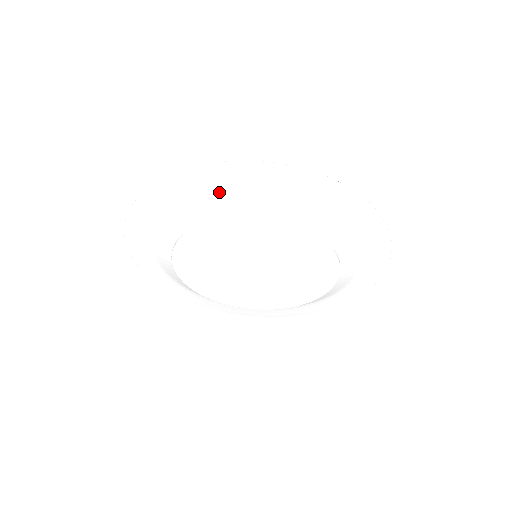
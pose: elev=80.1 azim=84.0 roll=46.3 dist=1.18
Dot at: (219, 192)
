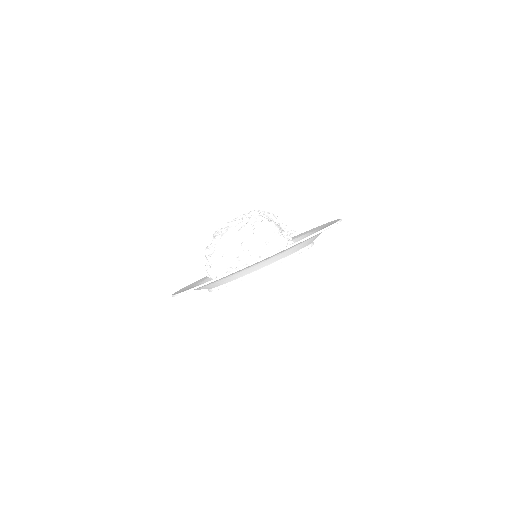
Dot at: occluded
